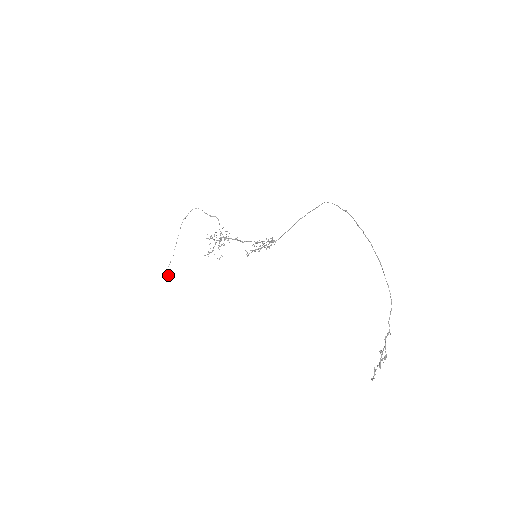
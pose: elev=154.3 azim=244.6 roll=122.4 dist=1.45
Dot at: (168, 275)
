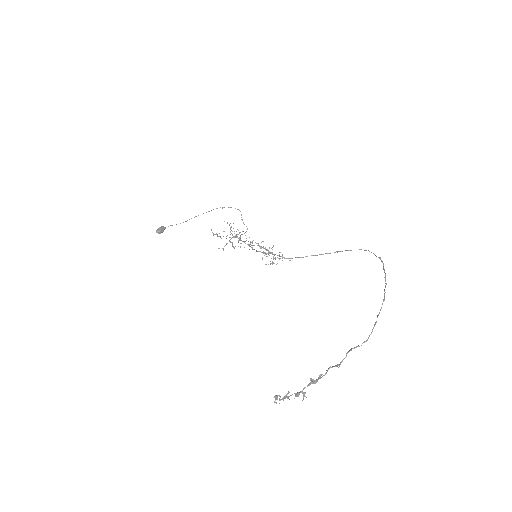
Dot at: (163, 230)
